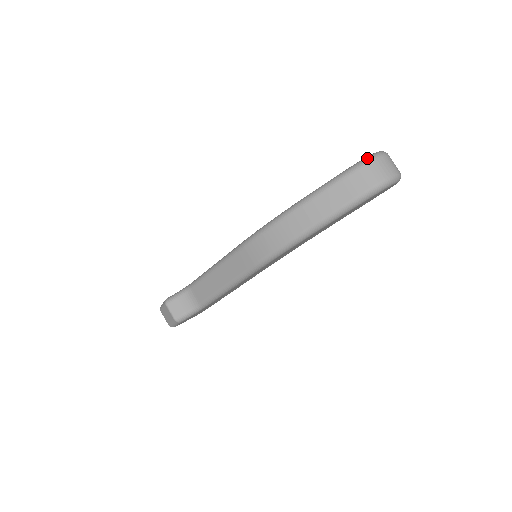
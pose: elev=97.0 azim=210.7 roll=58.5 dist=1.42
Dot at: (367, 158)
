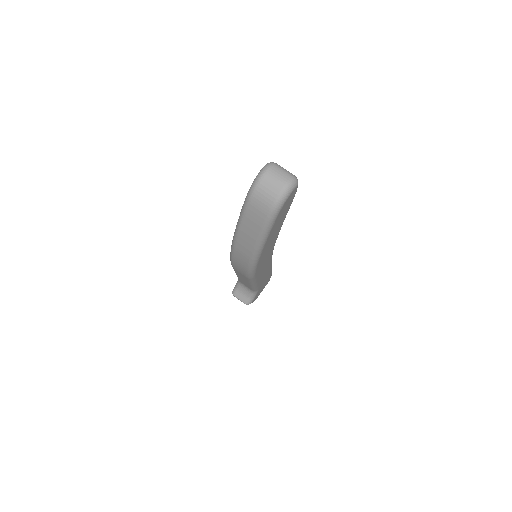
Dot at: (250, 188)
